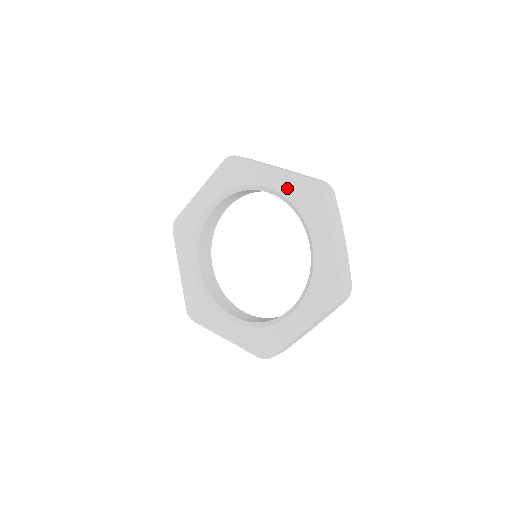
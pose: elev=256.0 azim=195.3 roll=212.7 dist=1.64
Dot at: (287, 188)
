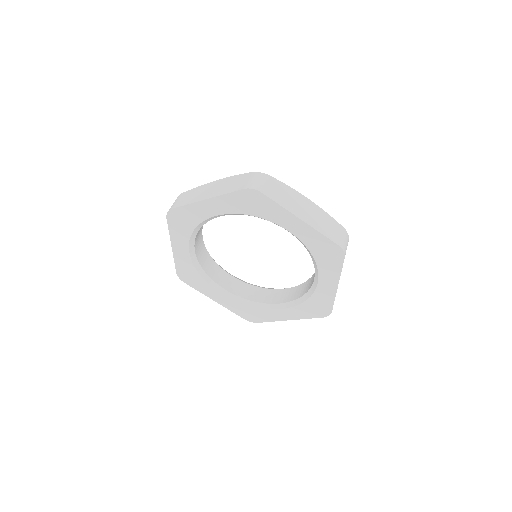
Dot at: (310, 240)
